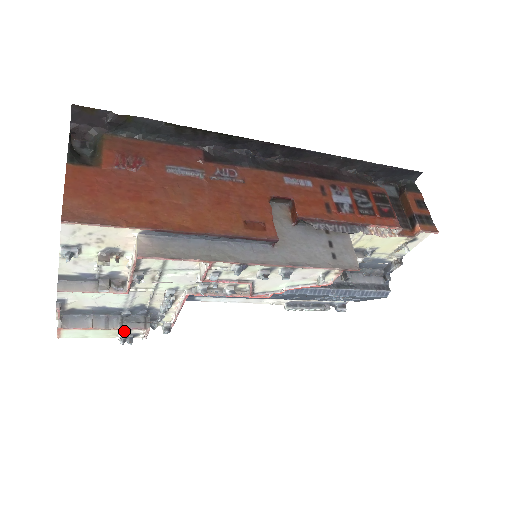
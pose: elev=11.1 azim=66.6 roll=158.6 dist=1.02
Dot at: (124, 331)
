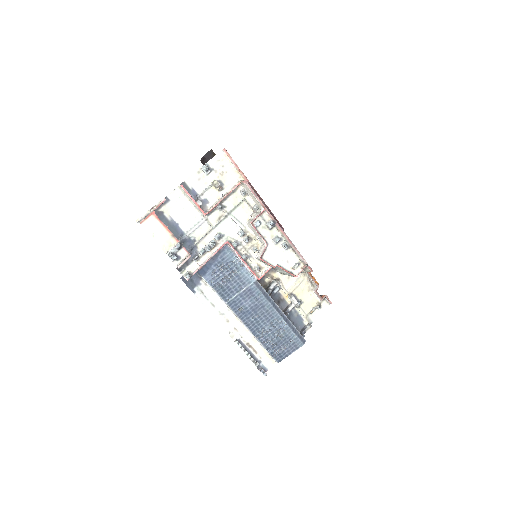
Dot at: (180, 244)
